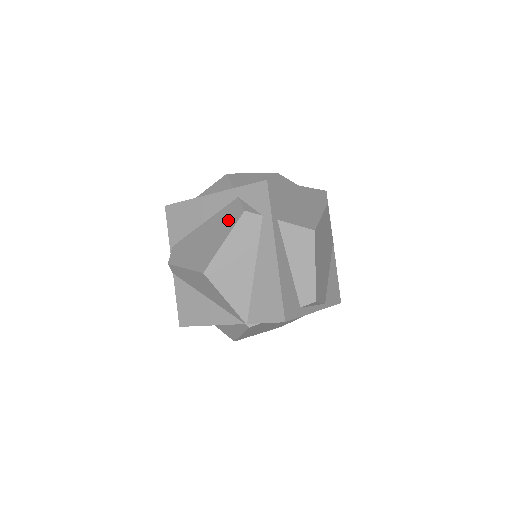
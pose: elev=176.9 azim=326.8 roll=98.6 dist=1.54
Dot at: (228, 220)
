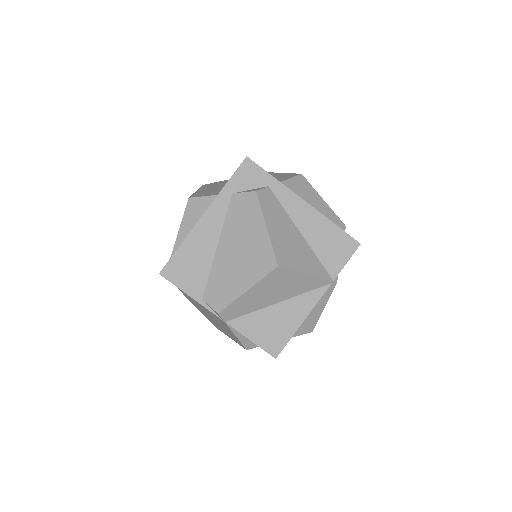
Dot at: (247, 214)
